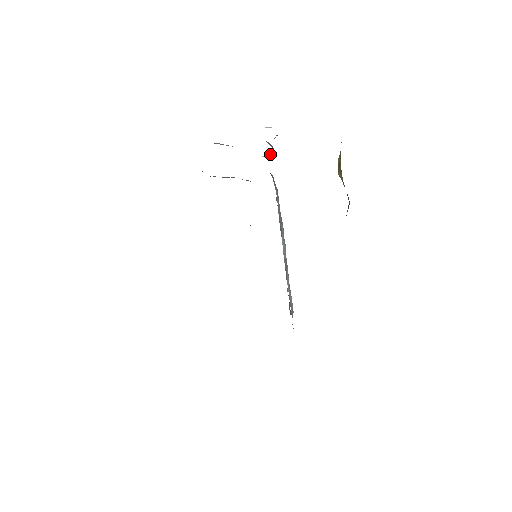
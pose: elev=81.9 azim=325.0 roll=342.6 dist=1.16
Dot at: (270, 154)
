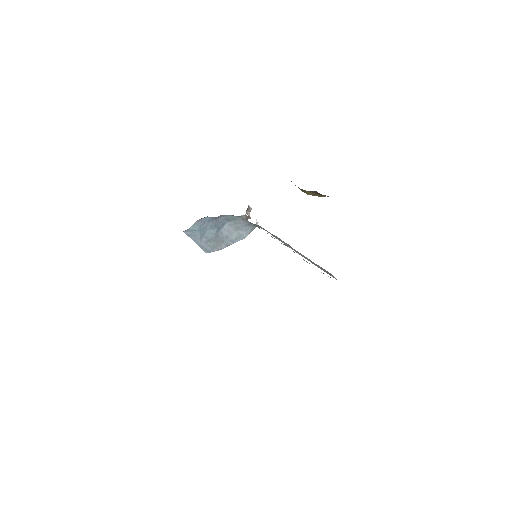
Dot at: occluded
